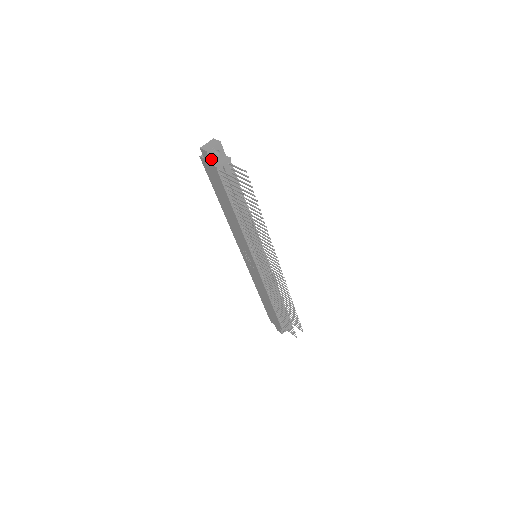
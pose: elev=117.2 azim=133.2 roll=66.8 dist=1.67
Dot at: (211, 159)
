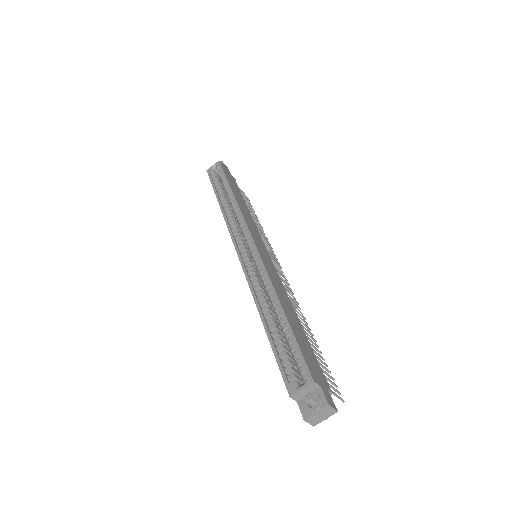
Dot at: occluded
